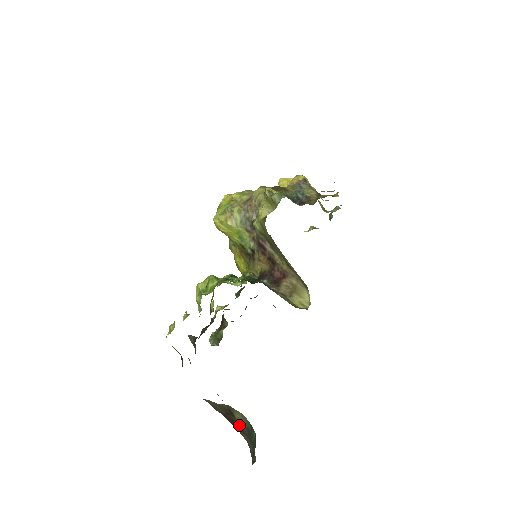
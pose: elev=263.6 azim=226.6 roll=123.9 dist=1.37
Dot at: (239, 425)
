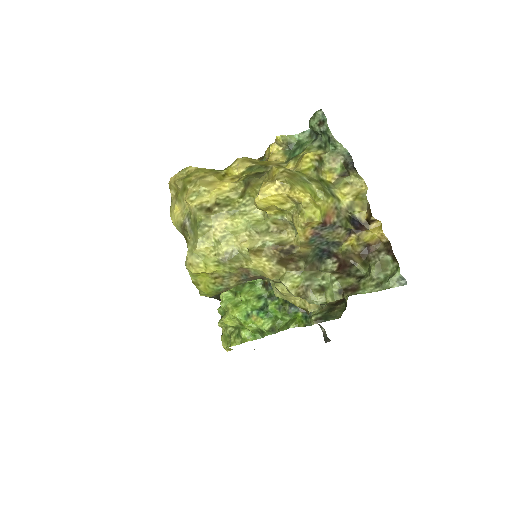
Dot at: occluded
